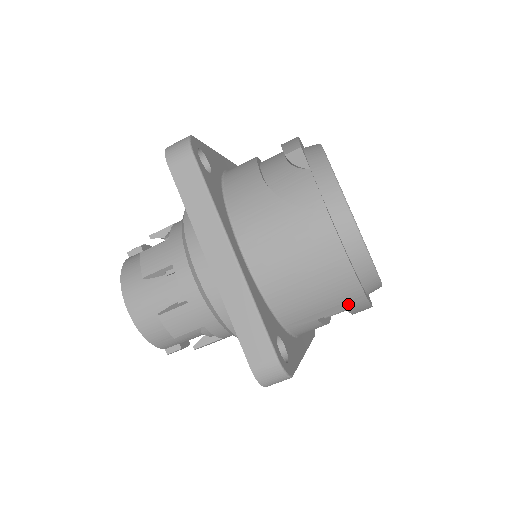
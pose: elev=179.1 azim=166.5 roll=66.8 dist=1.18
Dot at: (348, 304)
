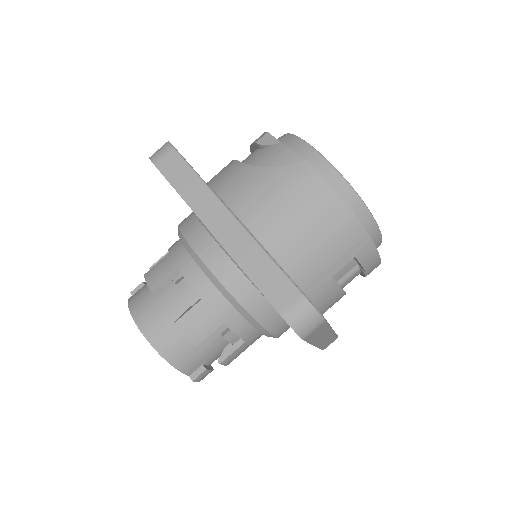
Dot at: (356, 250)
